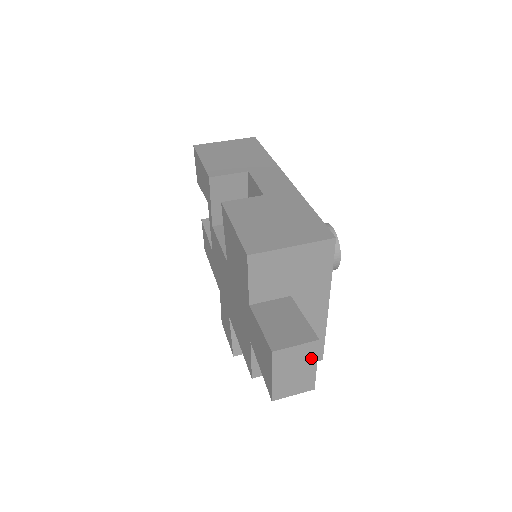
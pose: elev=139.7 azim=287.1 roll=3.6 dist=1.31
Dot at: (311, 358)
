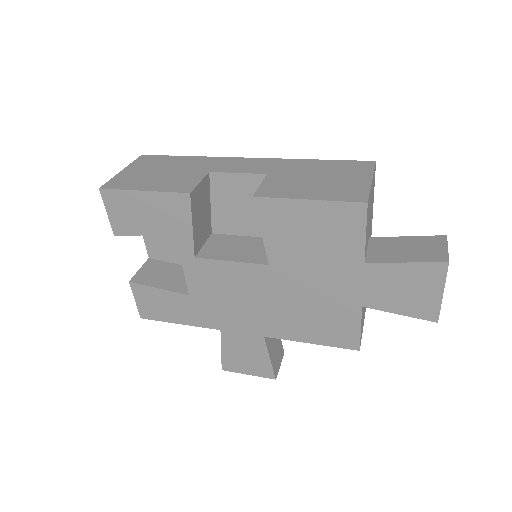
Dot at: occluded
